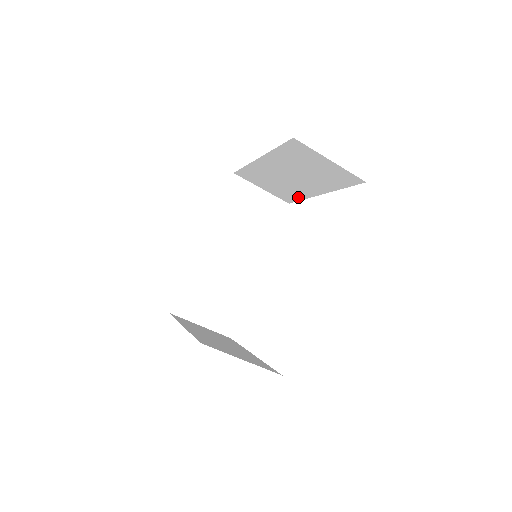
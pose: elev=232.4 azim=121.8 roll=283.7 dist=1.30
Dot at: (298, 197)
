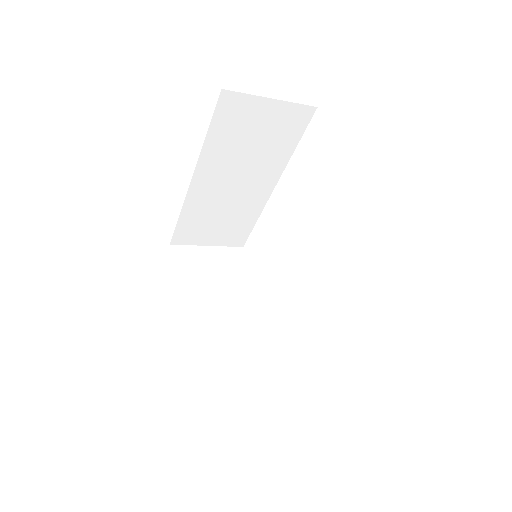
Dot at: occluded
